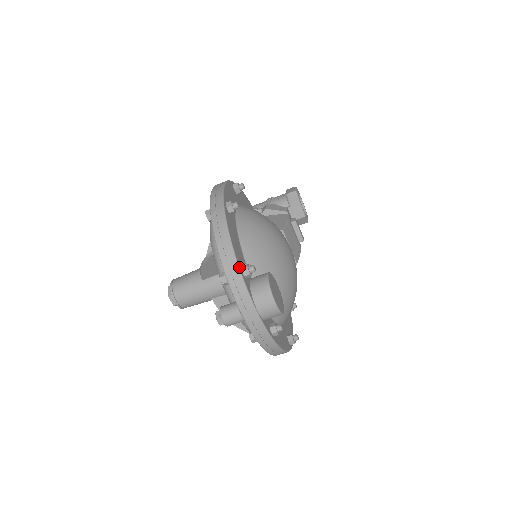
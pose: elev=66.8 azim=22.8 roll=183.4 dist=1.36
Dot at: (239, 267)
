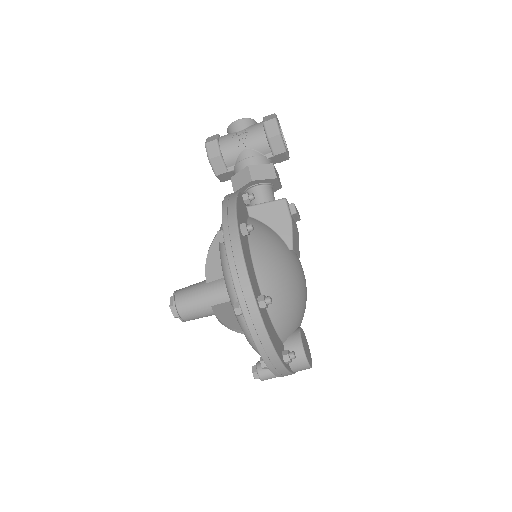
Dot at: (283, 365)
